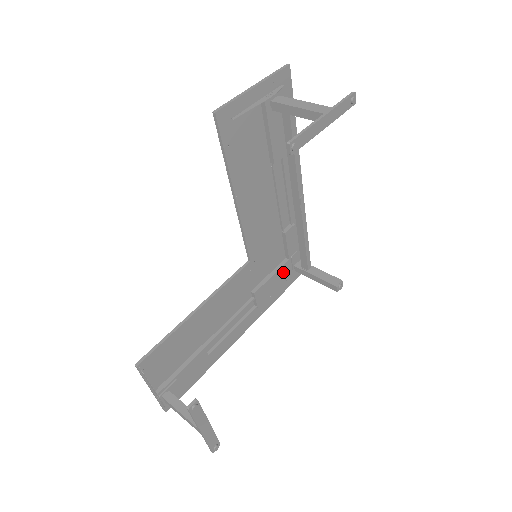
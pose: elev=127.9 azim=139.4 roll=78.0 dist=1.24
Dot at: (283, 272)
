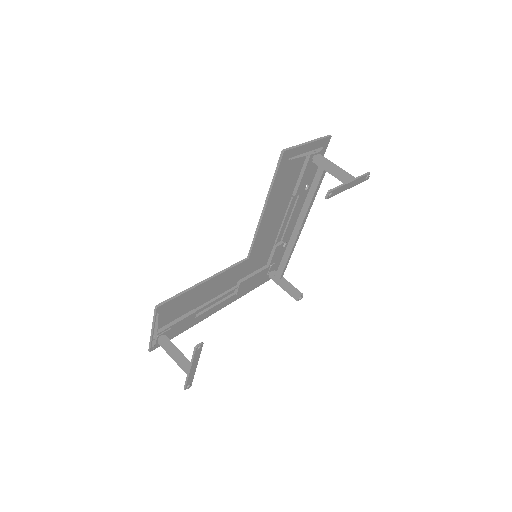
Dot at: (261, 274)
